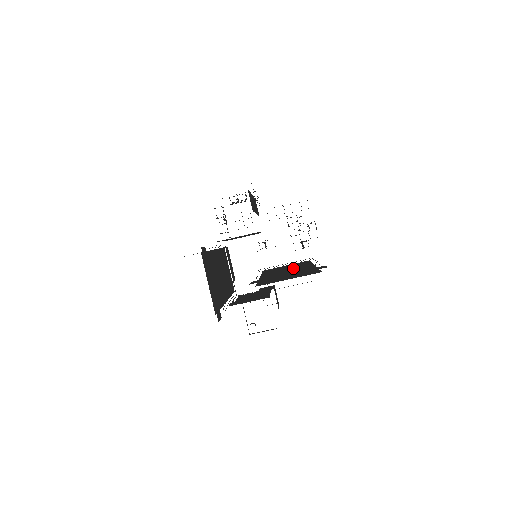
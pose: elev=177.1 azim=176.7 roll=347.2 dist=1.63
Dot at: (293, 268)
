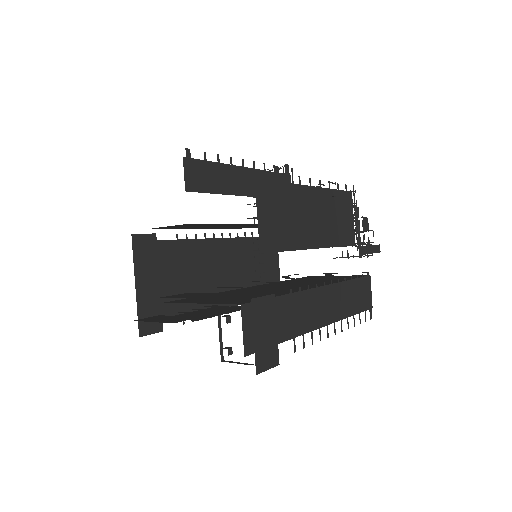
Dot at: (272, 285)
